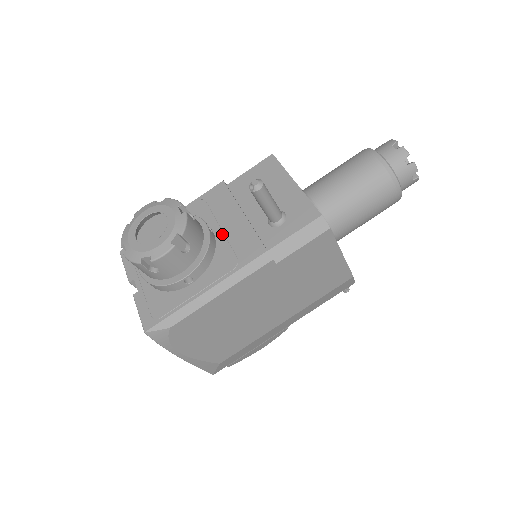
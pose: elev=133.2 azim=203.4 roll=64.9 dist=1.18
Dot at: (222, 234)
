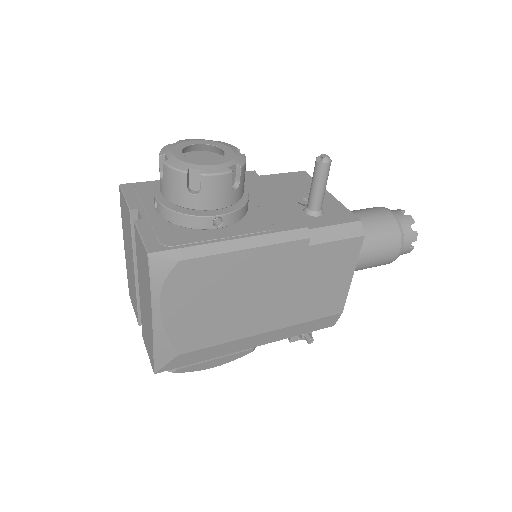
Dot at: (255, 203)
